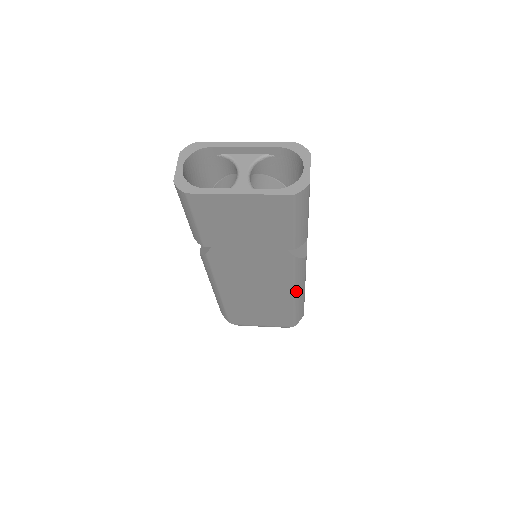
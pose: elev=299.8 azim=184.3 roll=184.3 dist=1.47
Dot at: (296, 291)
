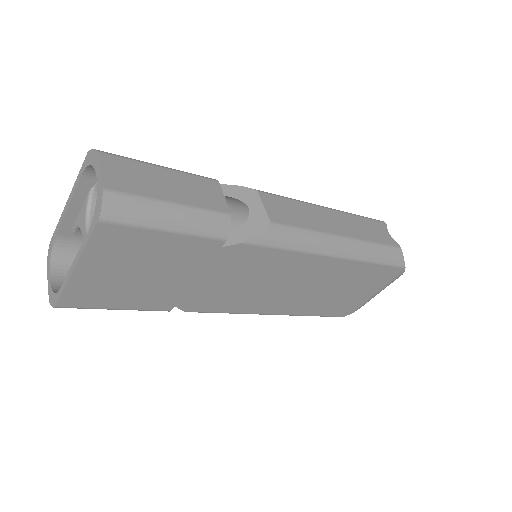
Dot at: (327, 253)
